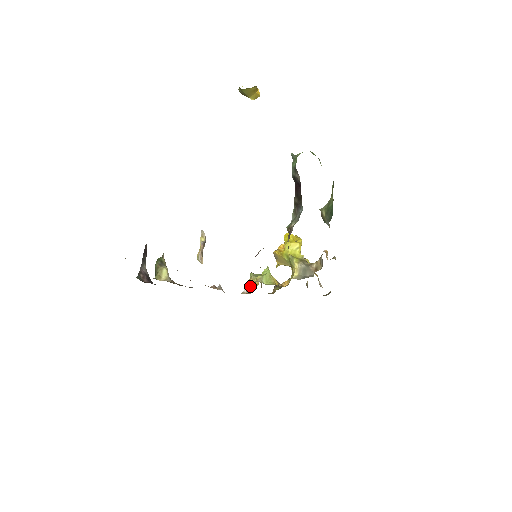
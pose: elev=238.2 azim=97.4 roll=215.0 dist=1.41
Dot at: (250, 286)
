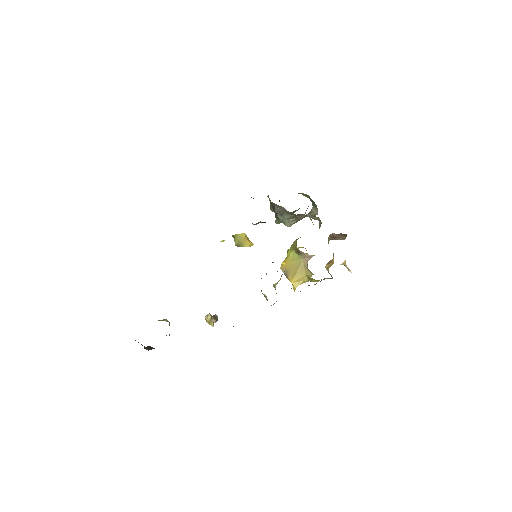
Dot at: occluded
